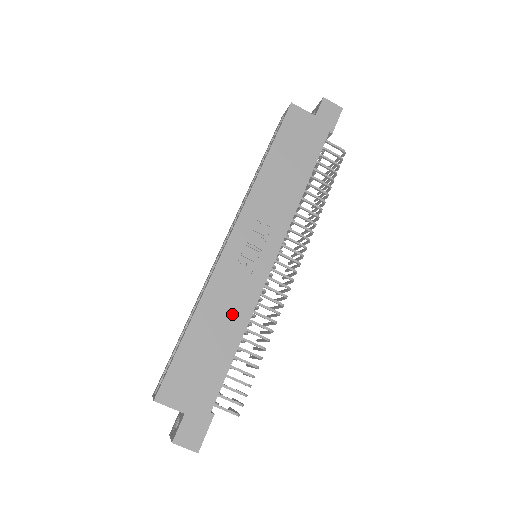
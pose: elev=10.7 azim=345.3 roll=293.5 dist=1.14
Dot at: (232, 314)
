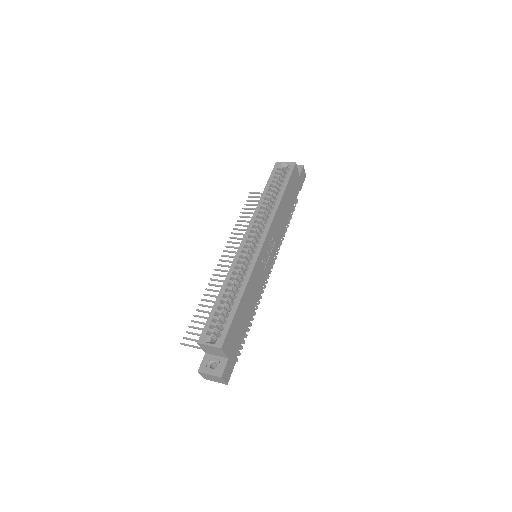
Dot at: (254, 295)
